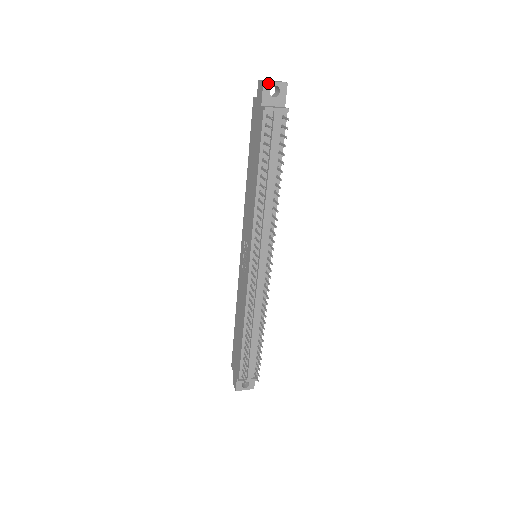
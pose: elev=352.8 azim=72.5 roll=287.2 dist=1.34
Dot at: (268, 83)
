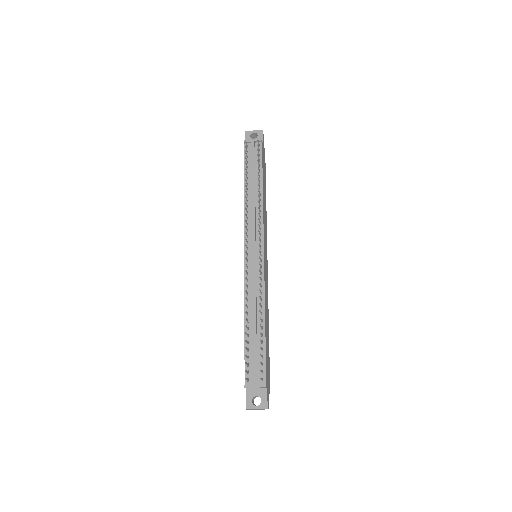
Dot at: (249, 132)
